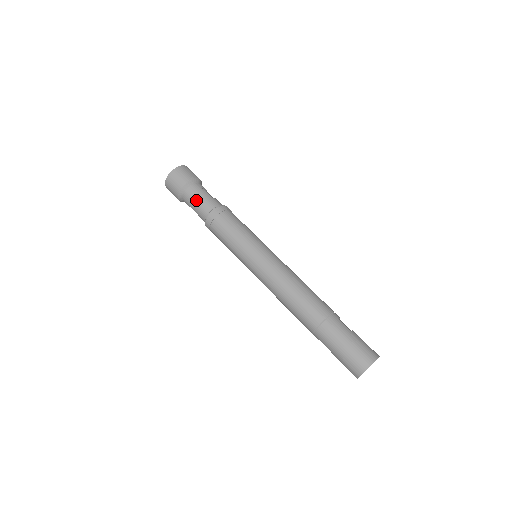
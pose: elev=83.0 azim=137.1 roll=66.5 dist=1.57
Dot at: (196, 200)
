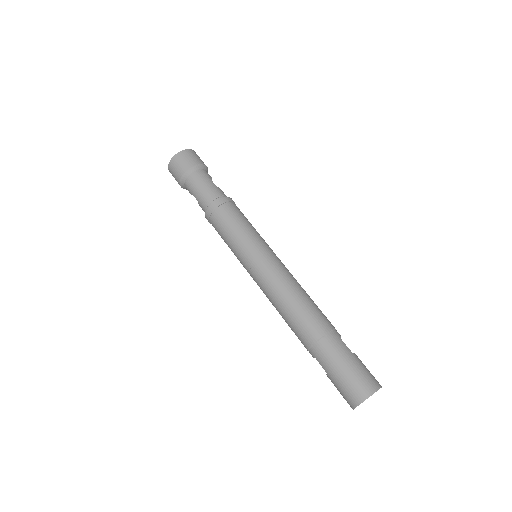
Dot at: (199, 187)
